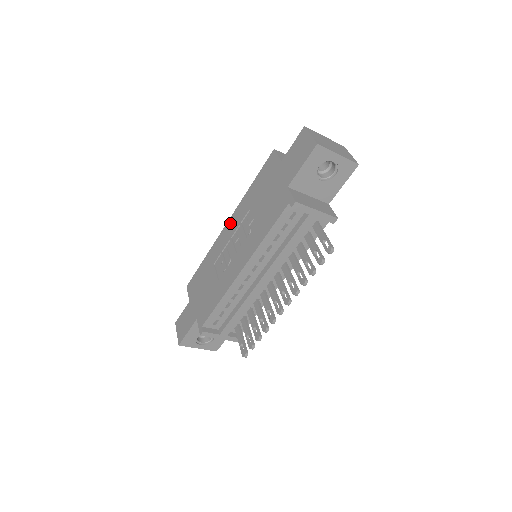
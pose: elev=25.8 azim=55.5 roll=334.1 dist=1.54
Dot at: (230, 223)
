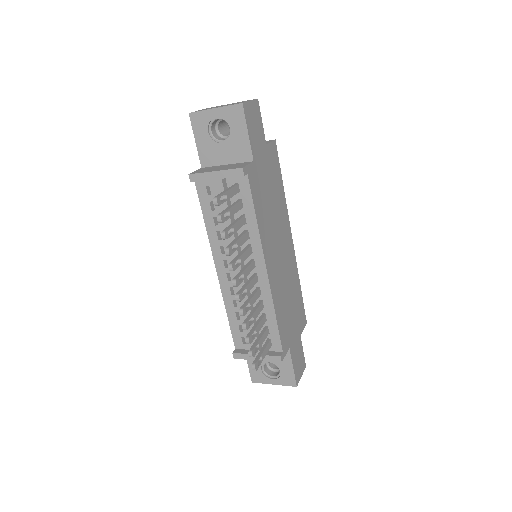
Dot at: occluded
